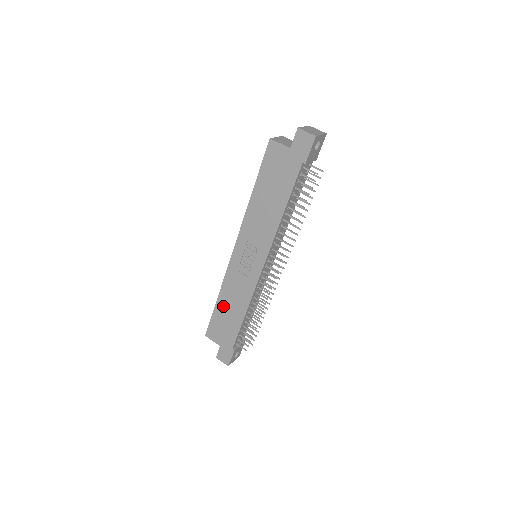
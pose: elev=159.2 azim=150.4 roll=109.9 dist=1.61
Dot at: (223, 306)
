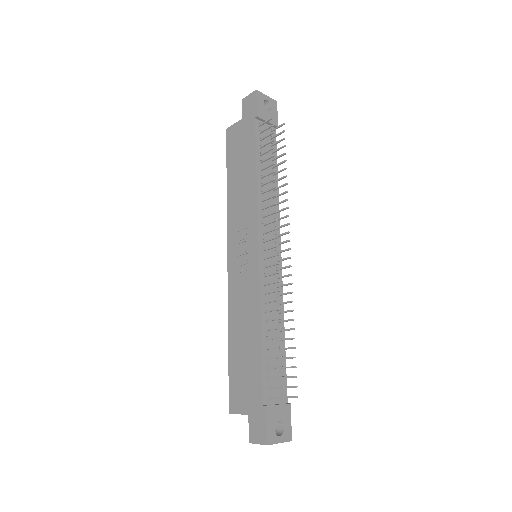
Dot at: (236, 343)
